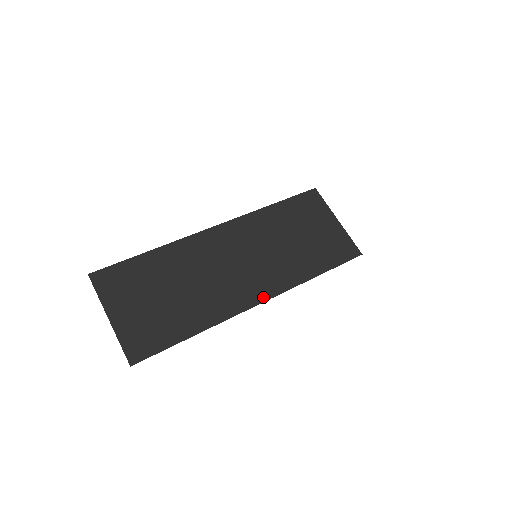
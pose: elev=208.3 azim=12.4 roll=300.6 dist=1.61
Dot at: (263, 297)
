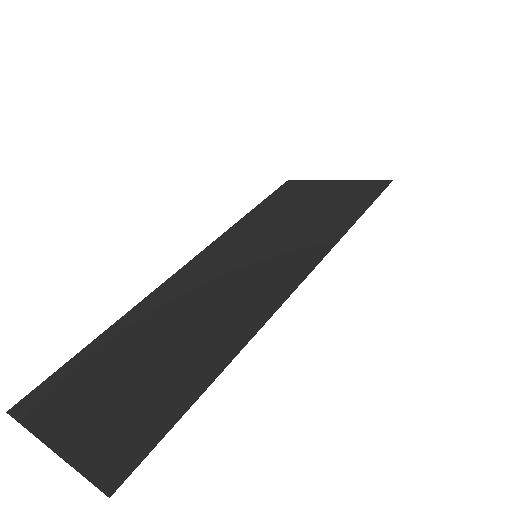
Dot at: (295, 280)
